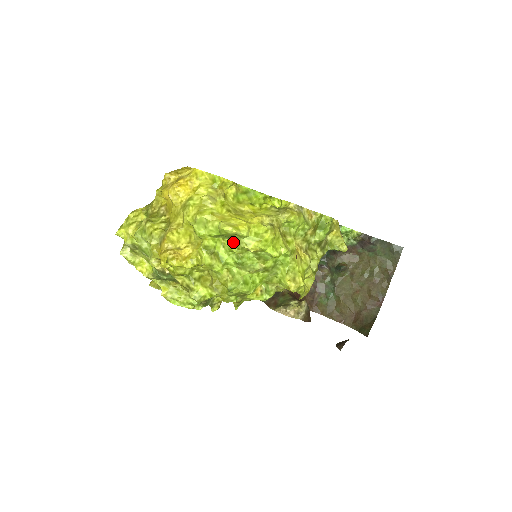
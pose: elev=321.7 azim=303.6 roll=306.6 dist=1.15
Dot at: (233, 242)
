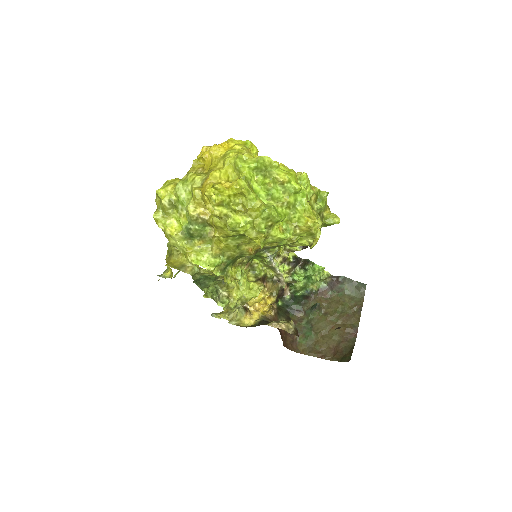
Dot at: (266, 175)
